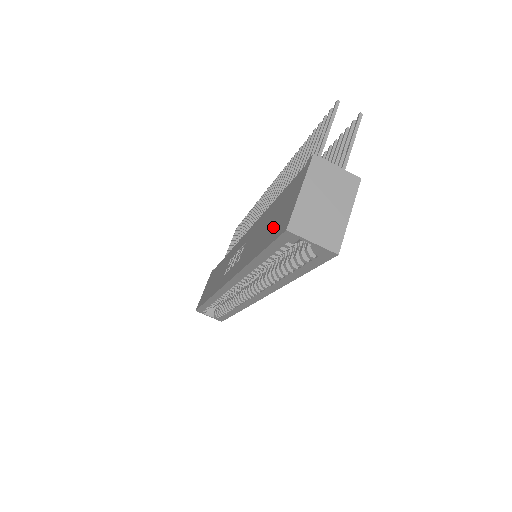
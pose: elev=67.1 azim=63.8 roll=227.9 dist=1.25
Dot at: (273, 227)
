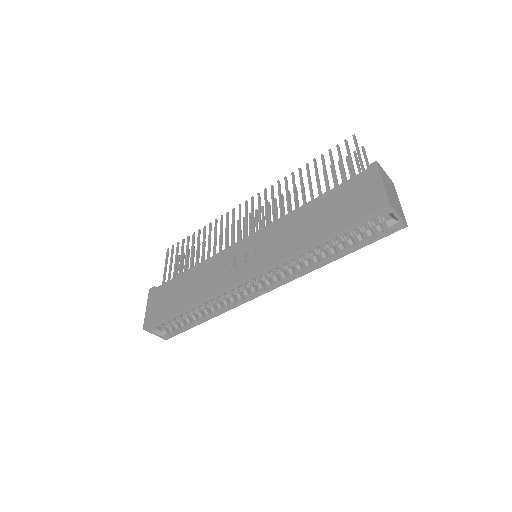
Dot at: (347, 211)
